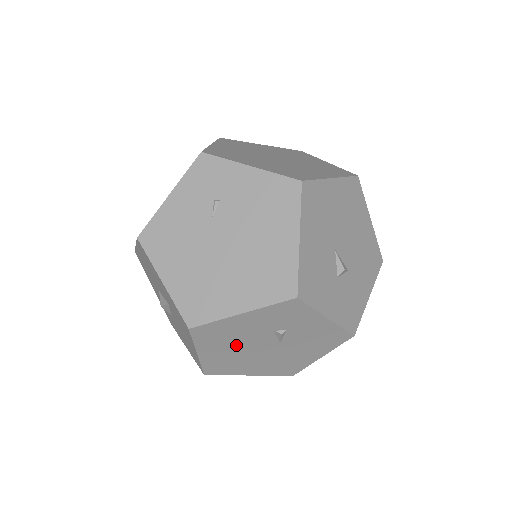
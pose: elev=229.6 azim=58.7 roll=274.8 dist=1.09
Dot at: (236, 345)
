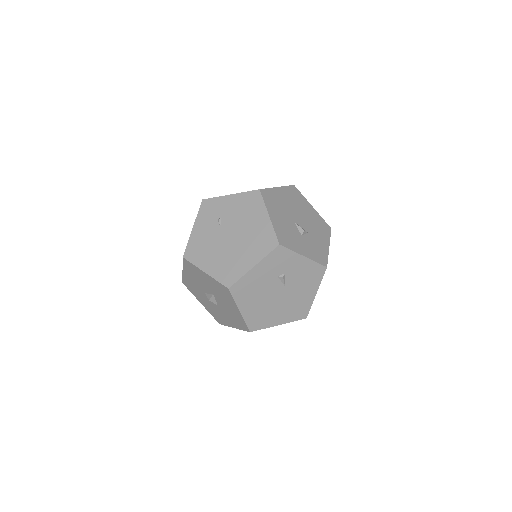
Dot at: (260, 296)
